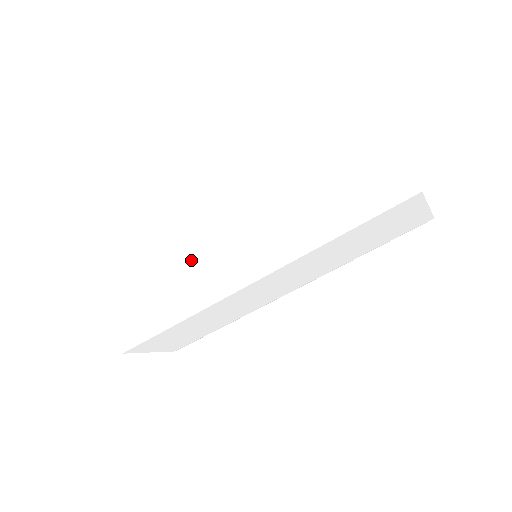
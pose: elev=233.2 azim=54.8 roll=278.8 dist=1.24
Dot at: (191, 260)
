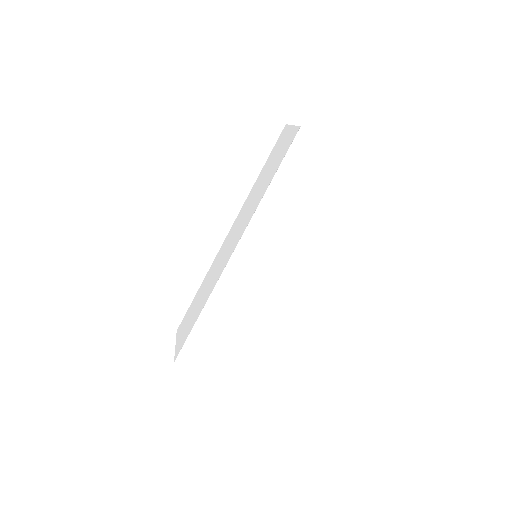
Dot at: (212, 274)
